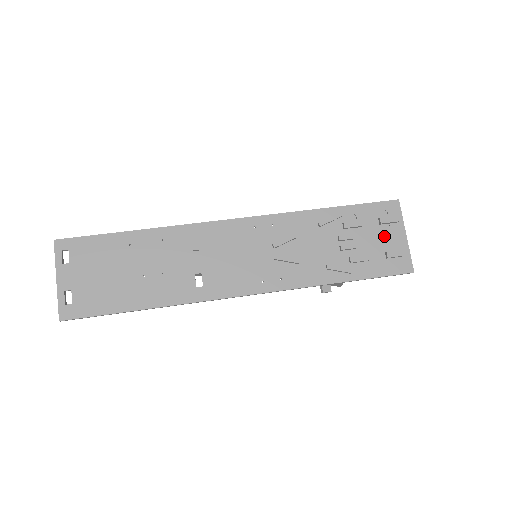
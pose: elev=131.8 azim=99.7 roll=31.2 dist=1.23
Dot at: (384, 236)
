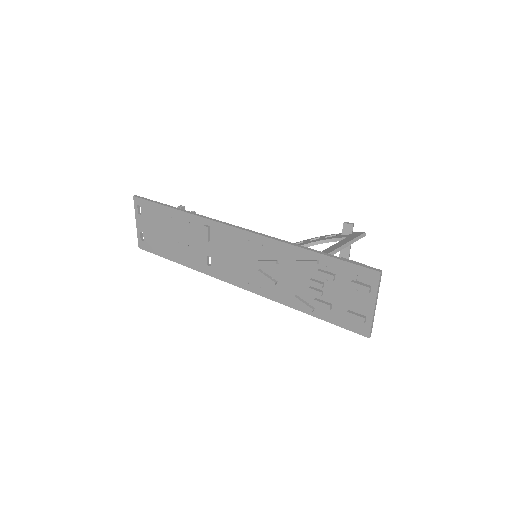
Dot at: (353, 297)
